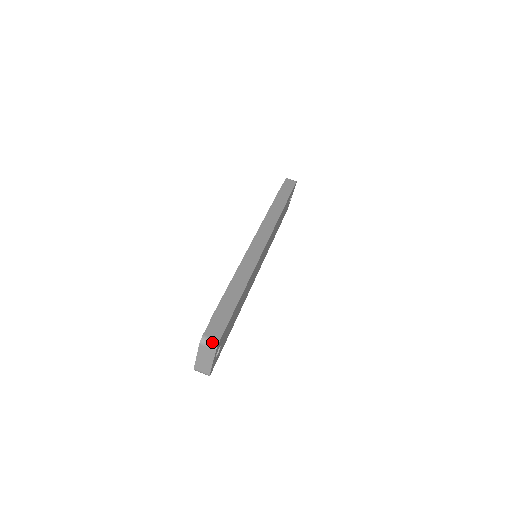
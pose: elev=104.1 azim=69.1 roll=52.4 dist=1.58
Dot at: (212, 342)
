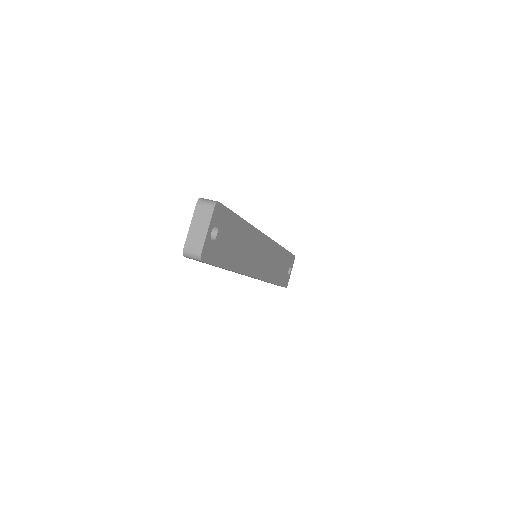
Dot at: (211, 201)
